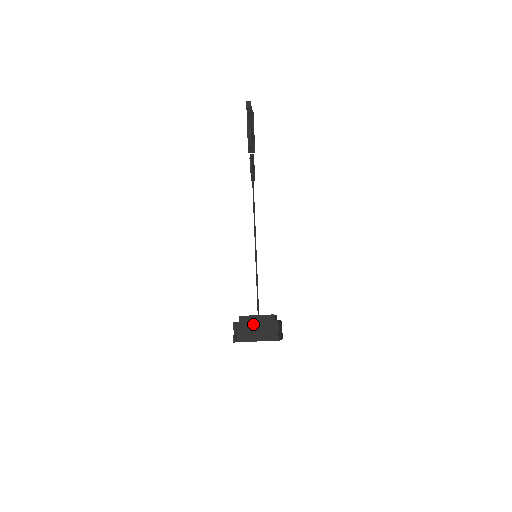
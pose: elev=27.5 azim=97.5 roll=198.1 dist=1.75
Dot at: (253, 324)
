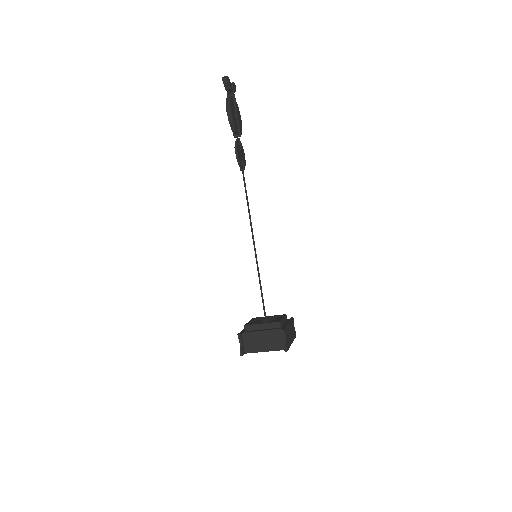
Dot at: (259, 334)
